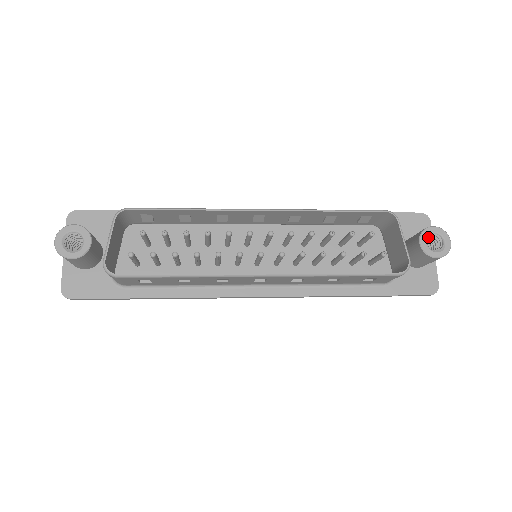
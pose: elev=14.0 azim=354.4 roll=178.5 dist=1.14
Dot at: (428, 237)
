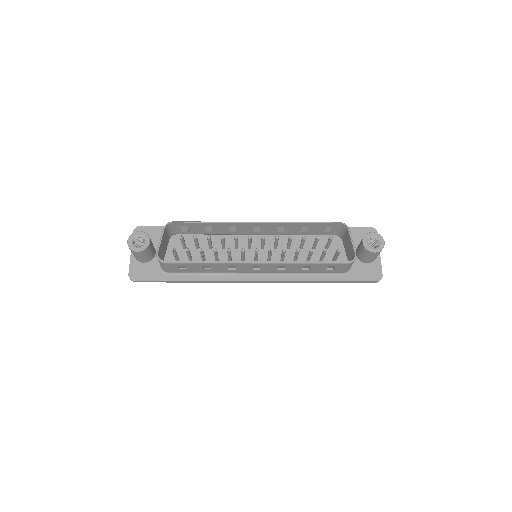
Dot at: (371, 240)
